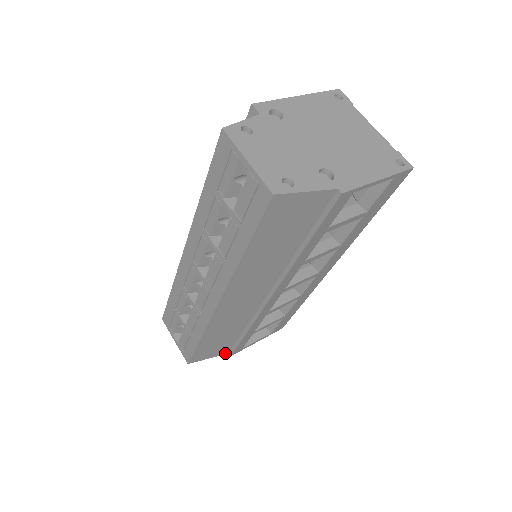
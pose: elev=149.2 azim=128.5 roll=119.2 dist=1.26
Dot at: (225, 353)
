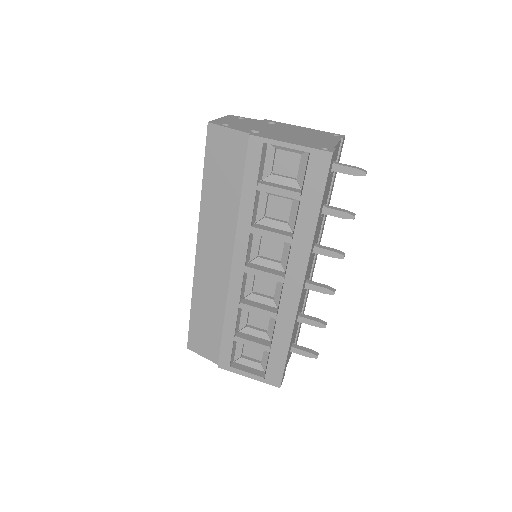
Dot at: (216, 361)
